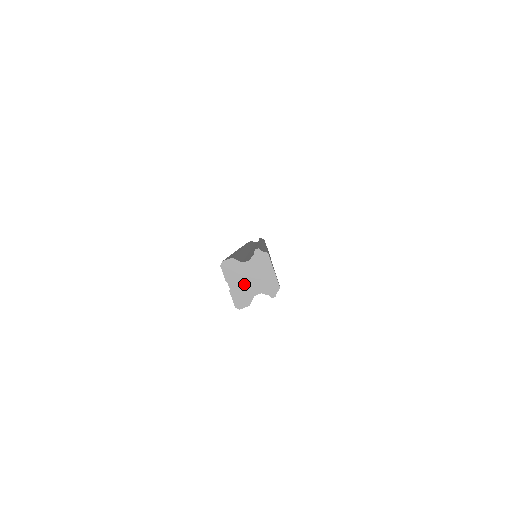
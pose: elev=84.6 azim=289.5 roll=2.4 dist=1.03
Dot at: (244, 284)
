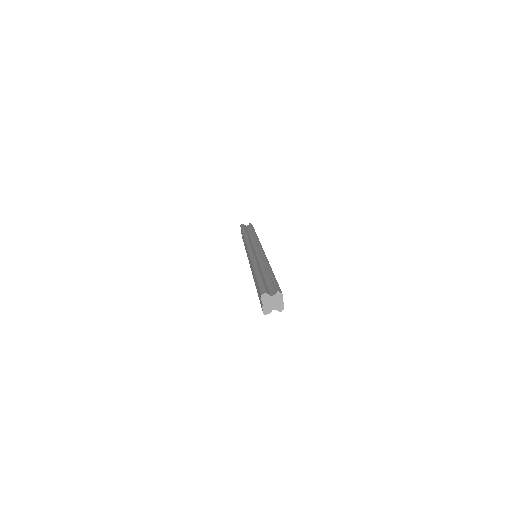
Dot at: (269, 305)
